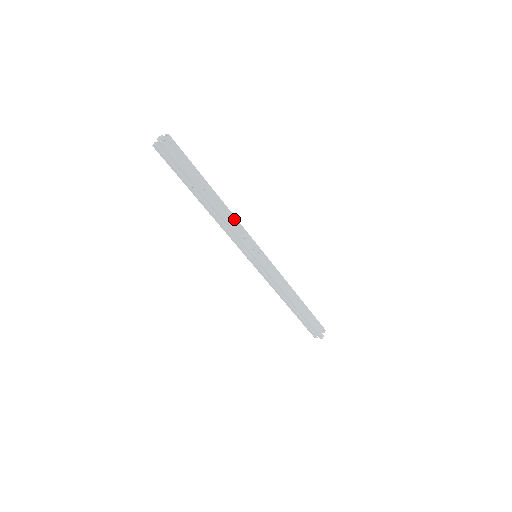
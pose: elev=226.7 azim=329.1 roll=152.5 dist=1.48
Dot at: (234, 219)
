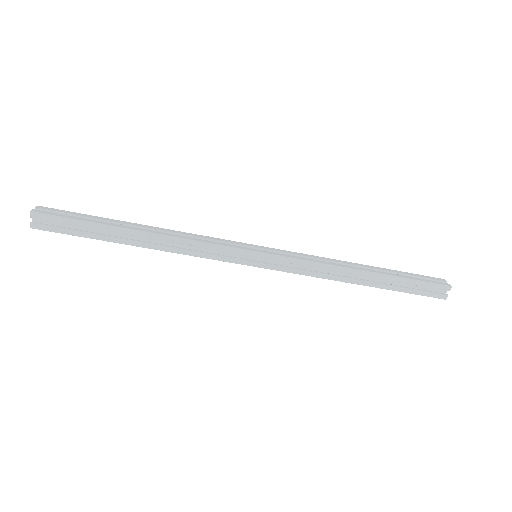
Dot at: (185, 242)
